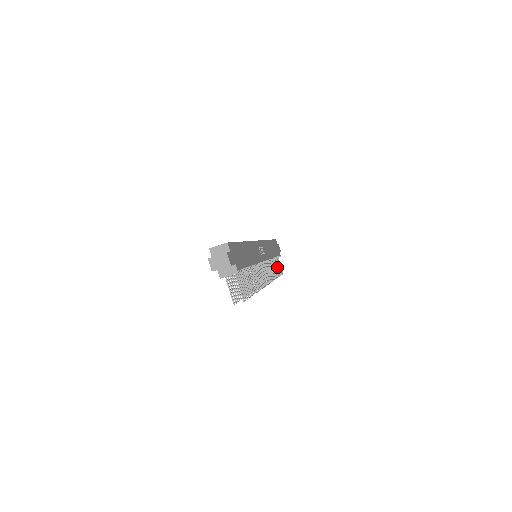
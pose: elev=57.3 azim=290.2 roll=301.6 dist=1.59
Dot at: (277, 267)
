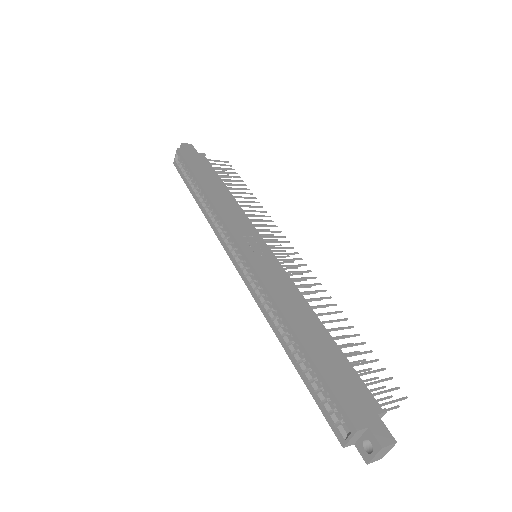
Dot at: occluded
